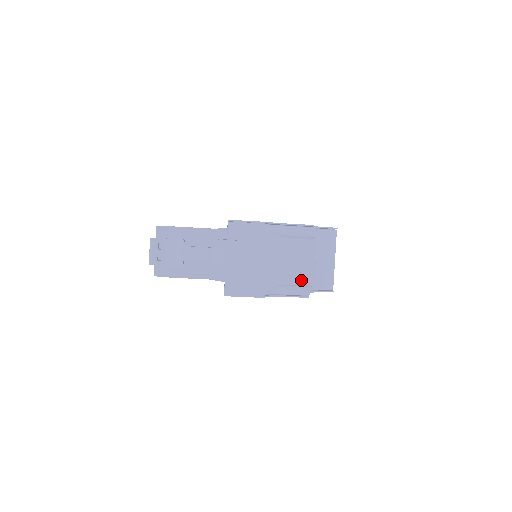
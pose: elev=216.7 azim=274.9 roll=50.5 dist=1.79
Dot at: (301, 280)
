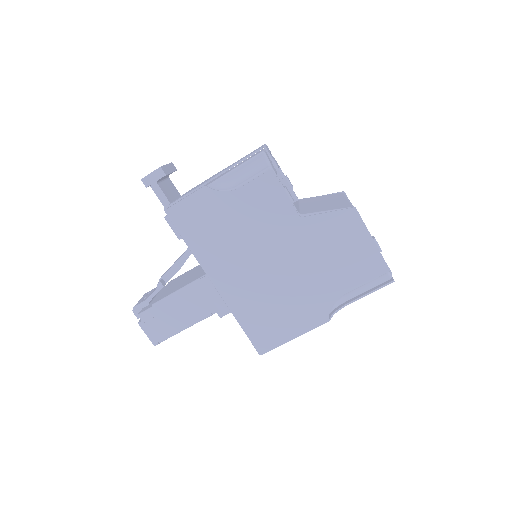
Dot at: (248, 156)
